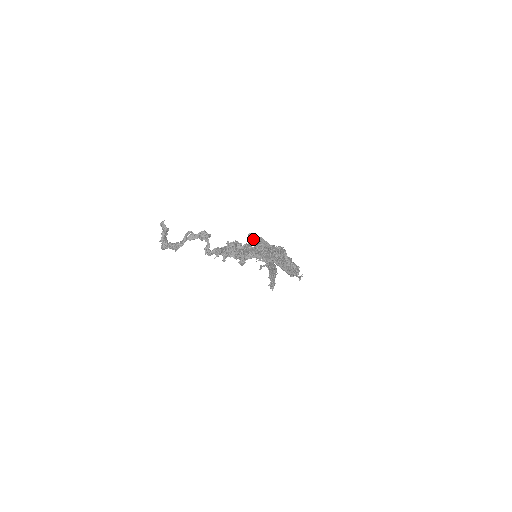
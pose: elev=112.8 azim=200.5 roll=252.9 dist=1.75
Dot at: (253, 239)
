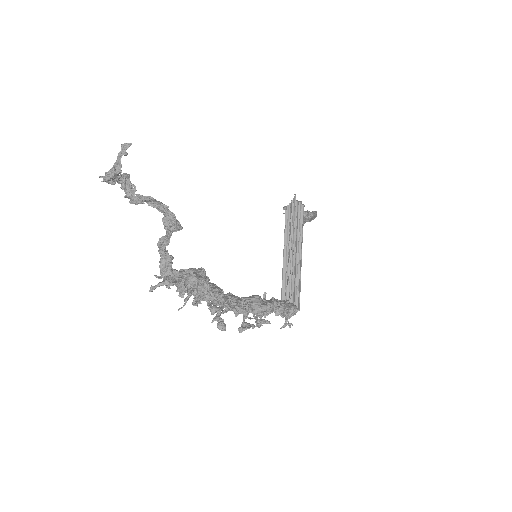
Dot at: occluded
